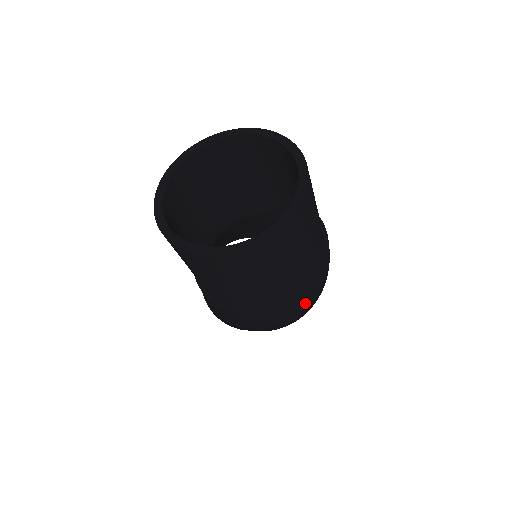
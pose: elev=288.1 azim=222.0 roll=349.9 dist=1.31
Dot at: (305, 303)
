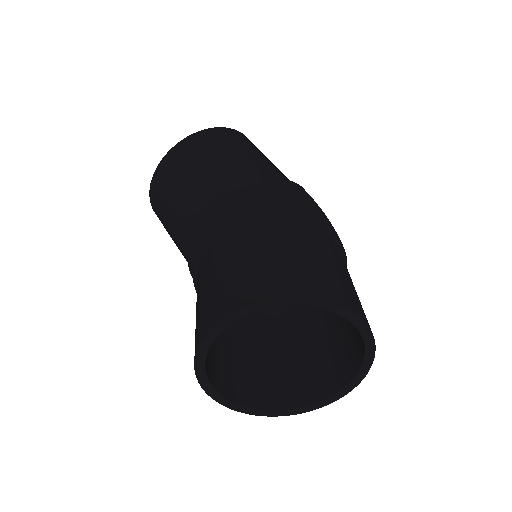
Dot at: occluded
